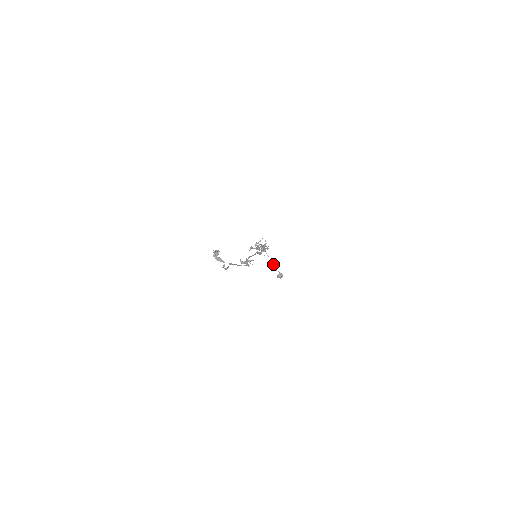
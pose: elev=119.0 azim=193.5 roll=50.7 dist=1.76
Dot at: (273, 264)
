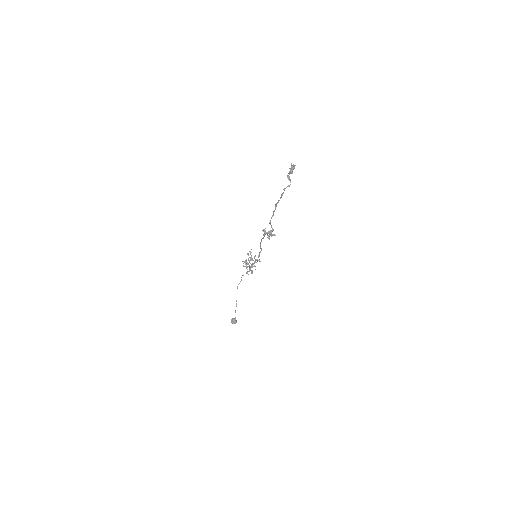
Dot at: (236, 303)
